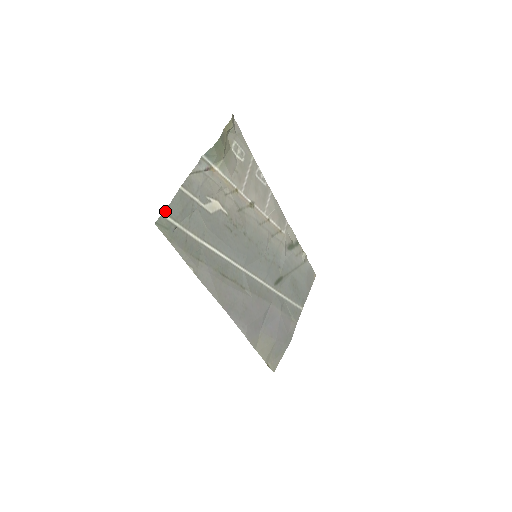
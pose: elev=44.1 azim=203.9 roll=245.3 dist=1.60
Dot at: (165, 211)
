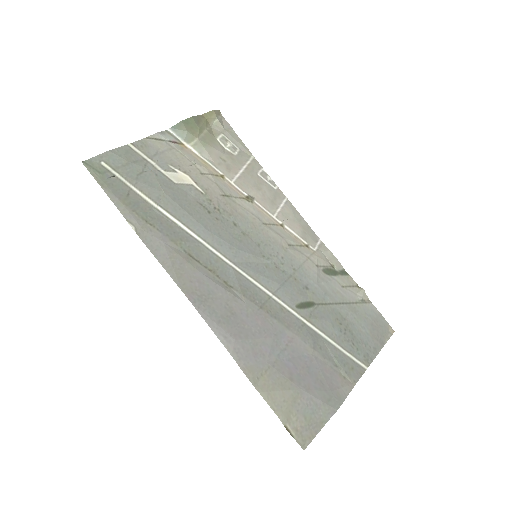
Dot at: (100, 156)
